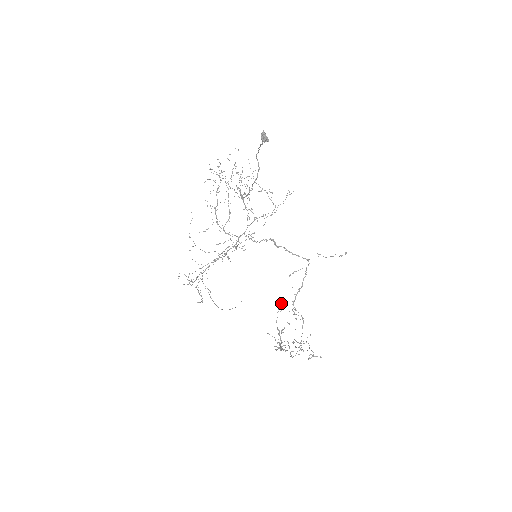
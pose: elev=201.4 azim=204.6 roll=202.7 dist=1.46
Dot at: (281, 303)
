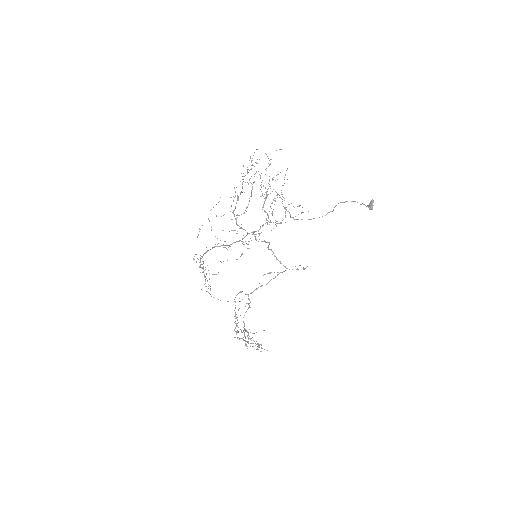
Dot at: (241, 291)
